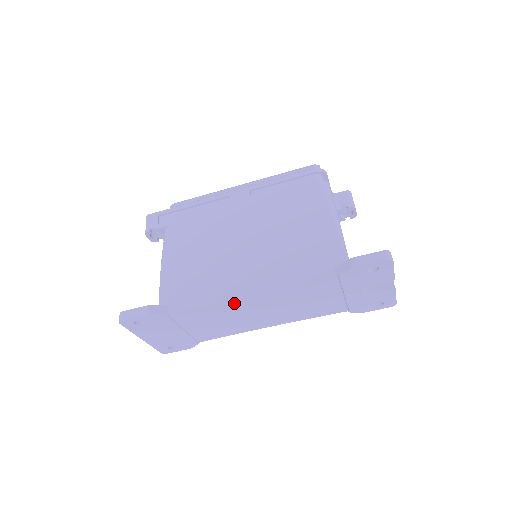
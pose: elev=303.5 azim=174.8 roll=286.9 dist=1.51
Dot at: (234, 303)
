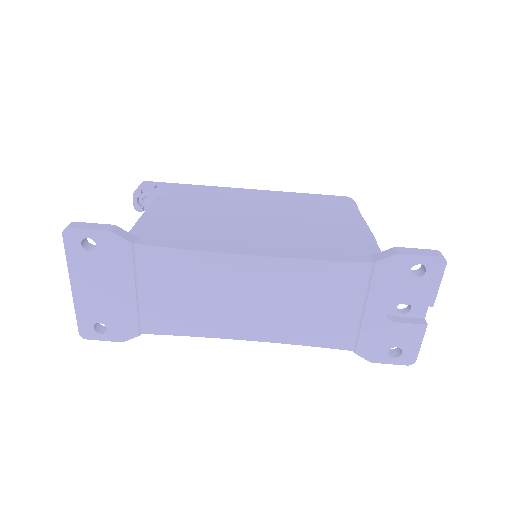
Dot at: (227, 262)
